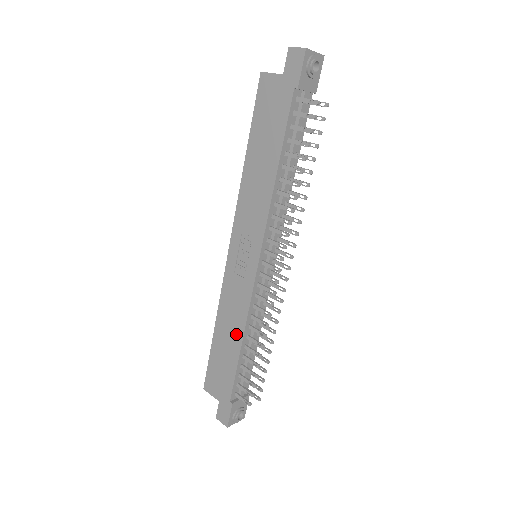
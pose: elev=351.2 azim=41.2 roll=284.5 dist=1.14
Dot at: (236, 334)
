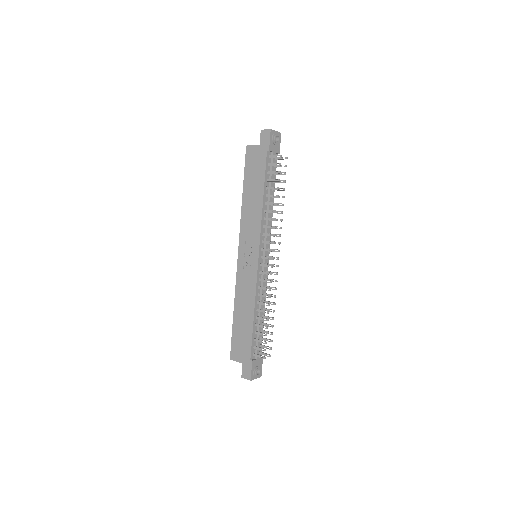
Dot at: (249, 309)
